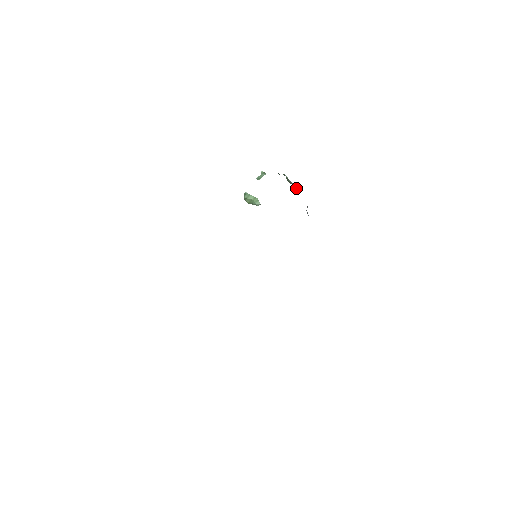
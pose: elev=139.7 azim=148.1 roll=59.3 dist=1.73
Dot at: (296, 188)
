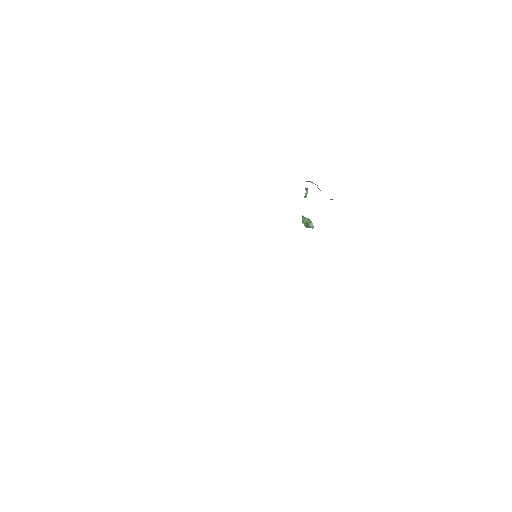
Dot at: occluded
